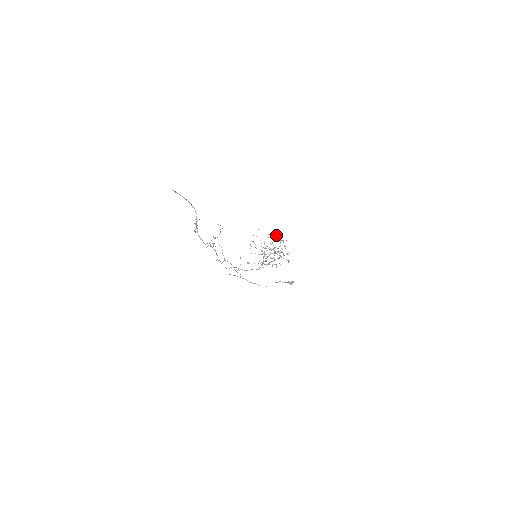
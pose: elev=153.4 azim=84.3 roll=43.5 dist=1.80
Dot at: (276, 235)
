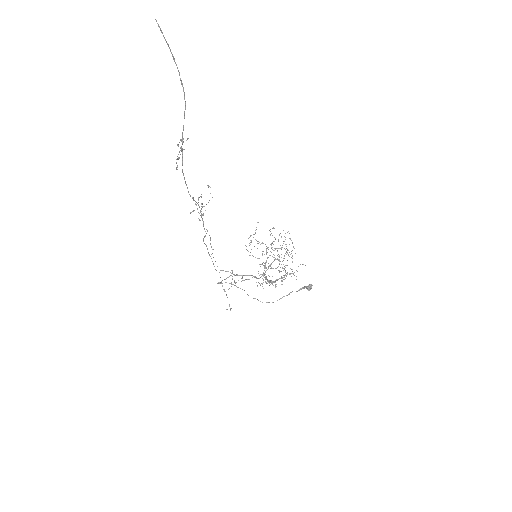
Dot at: occluded
